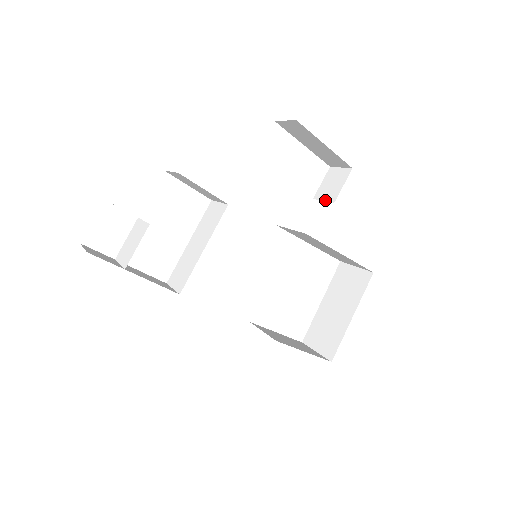
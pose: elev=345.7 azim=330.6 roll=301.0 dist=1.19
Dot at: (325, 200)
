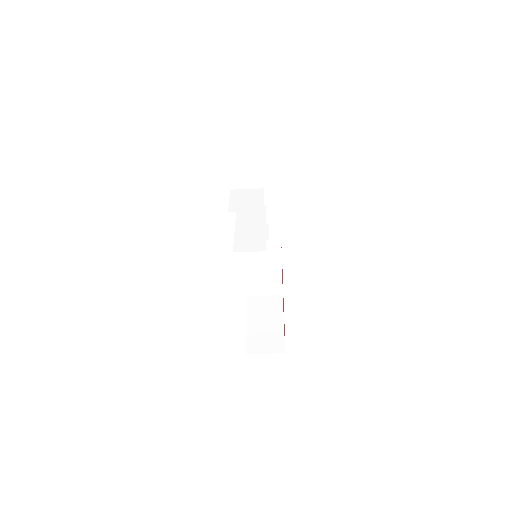
Dot at: occluded
